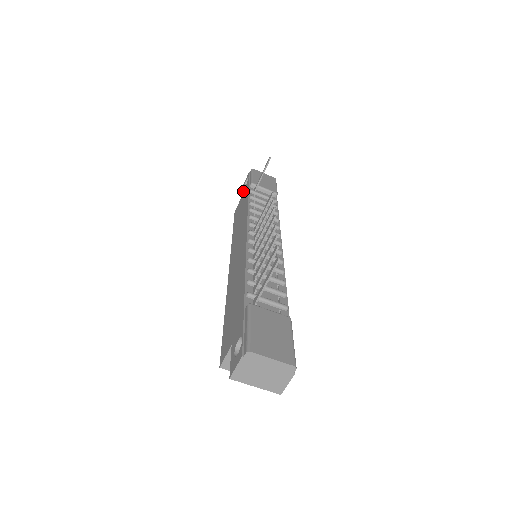
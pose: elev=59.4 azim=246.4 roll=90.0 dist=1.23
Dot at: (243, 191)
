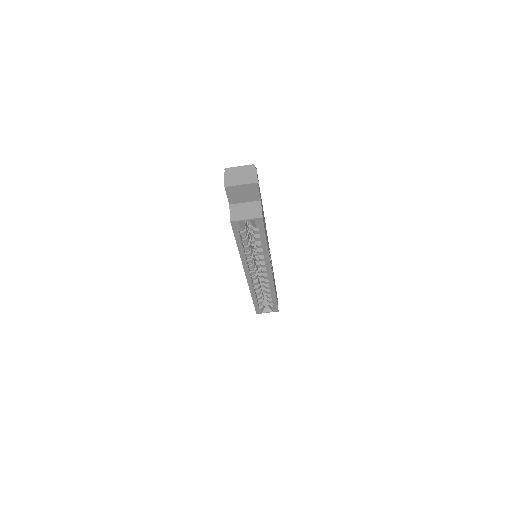
Dot at: occluded
